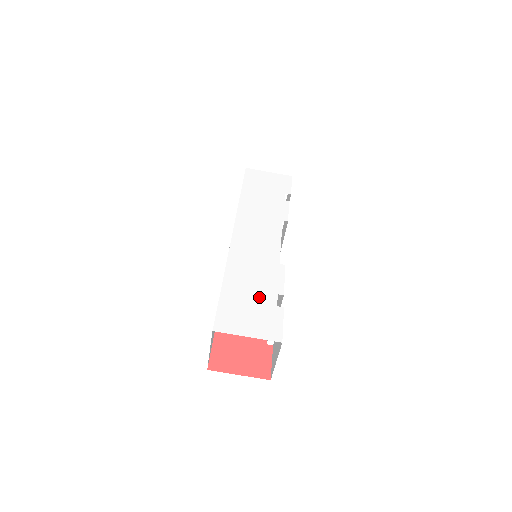
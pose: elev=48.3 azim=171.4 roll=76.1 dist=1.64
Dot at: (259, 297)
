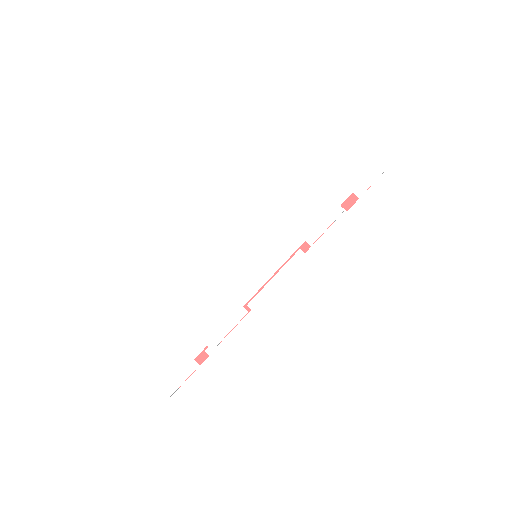
Dot at: (185, 338)
